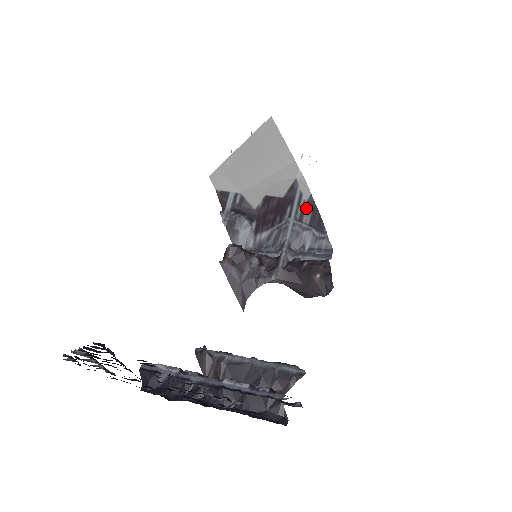
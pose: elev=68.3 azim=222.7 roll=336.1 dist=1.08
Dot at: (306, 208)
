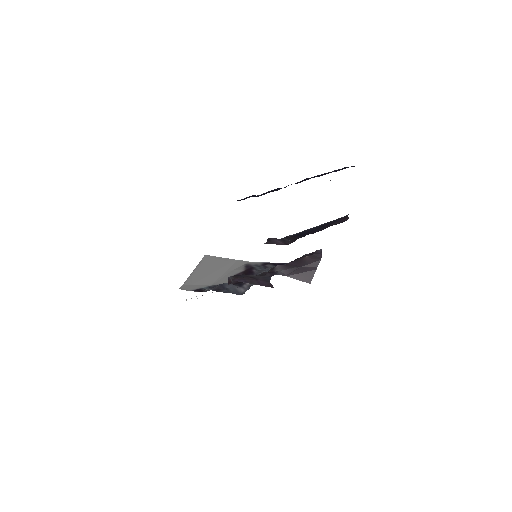
Dot at: (265, 265)
